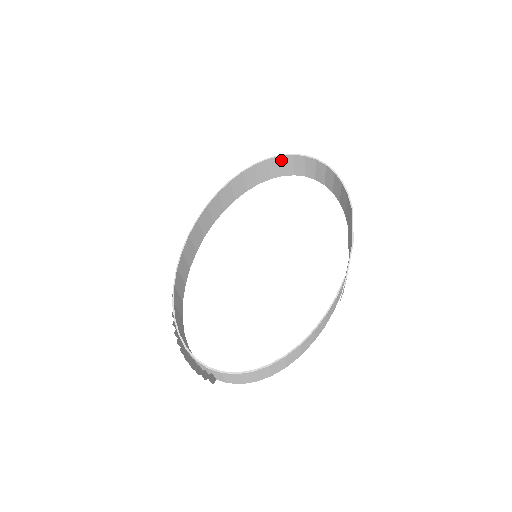
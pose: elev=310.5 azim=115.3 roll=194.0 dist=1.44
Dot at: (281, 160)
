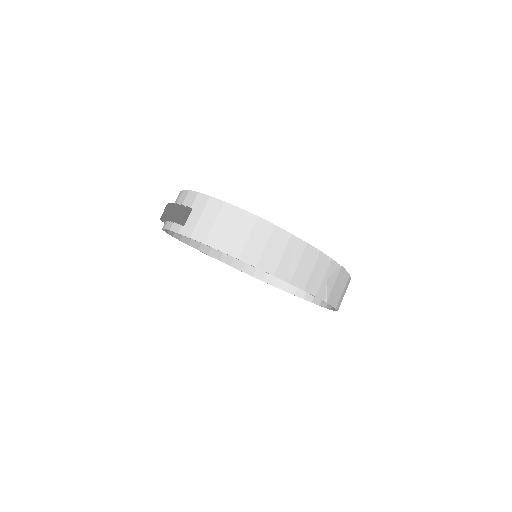
Dot at: occluded
